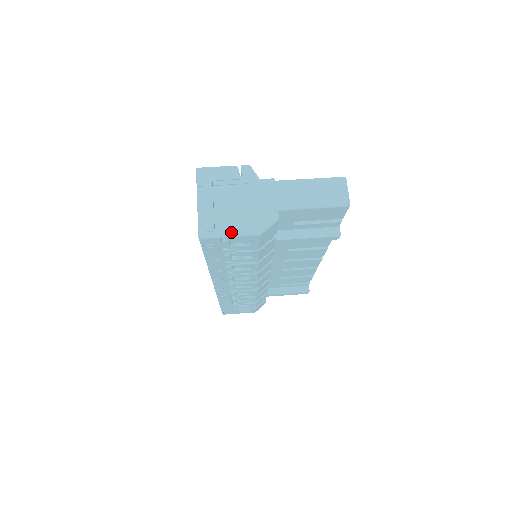
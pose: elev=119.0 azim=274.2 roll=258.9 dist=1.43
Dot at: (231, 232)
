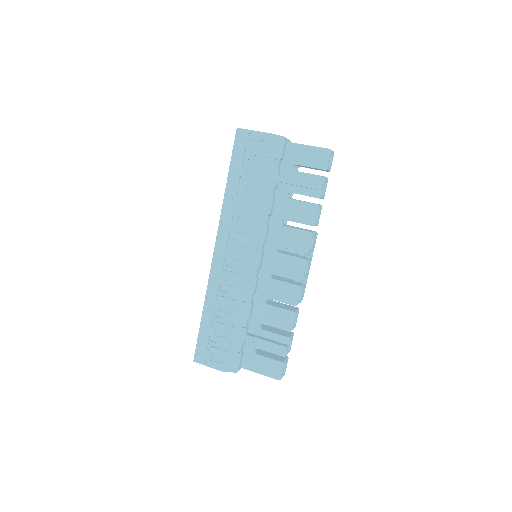
Dot at: (256, 131)
